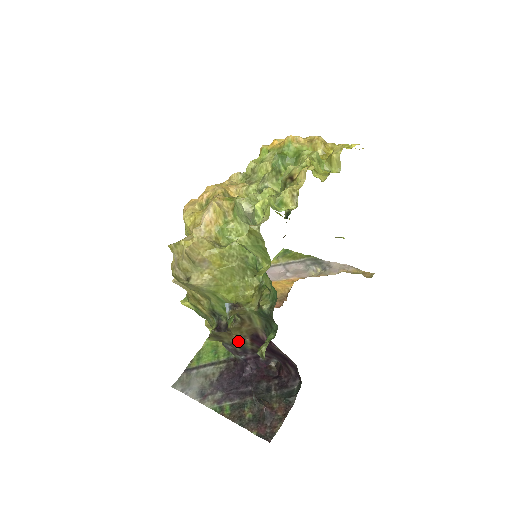
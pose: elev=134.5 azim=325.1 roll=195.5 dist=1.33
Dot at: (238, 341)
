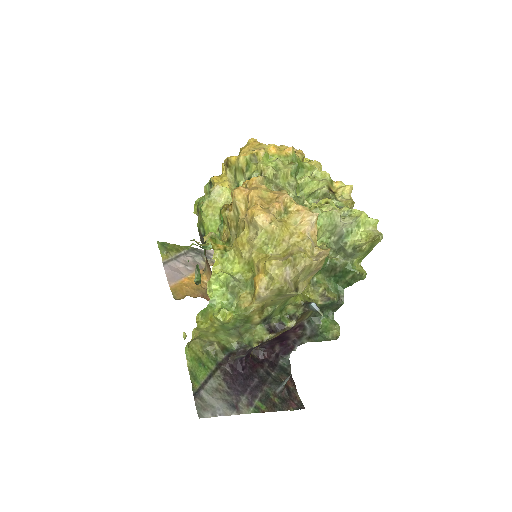
Dot at: occluded
